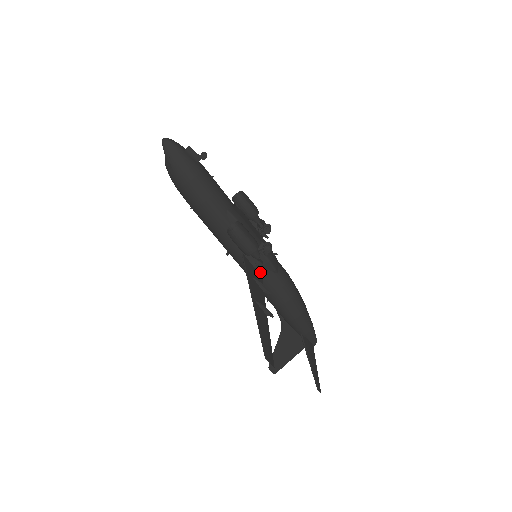
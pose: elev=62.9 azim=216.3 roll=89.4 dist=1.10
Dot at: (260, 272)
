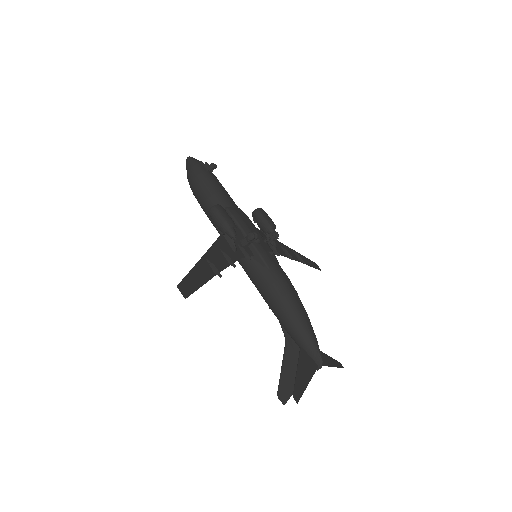
Dot at: (240, 255)
